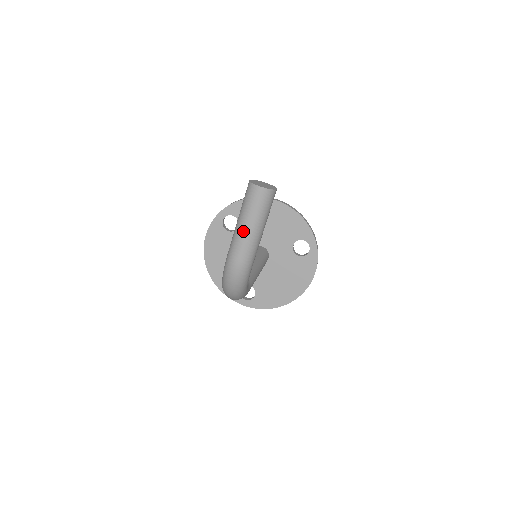
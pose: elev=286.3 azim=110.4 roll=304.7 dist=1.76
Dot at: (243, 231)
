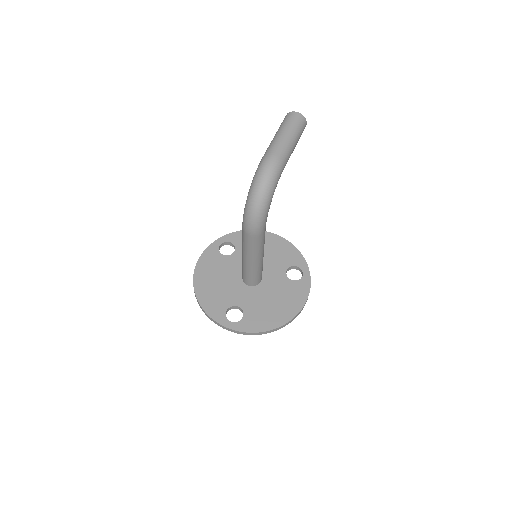
Dot at: (280, 136)
